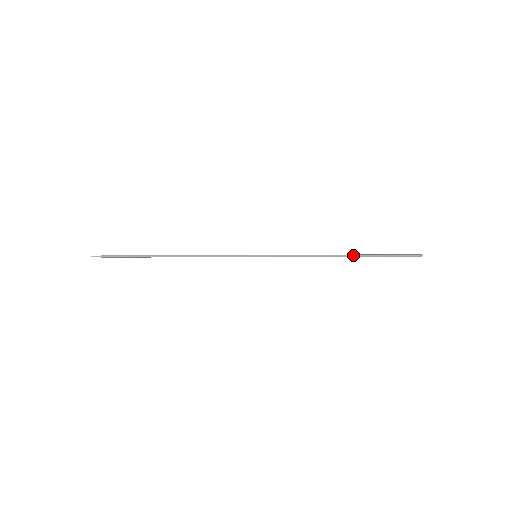
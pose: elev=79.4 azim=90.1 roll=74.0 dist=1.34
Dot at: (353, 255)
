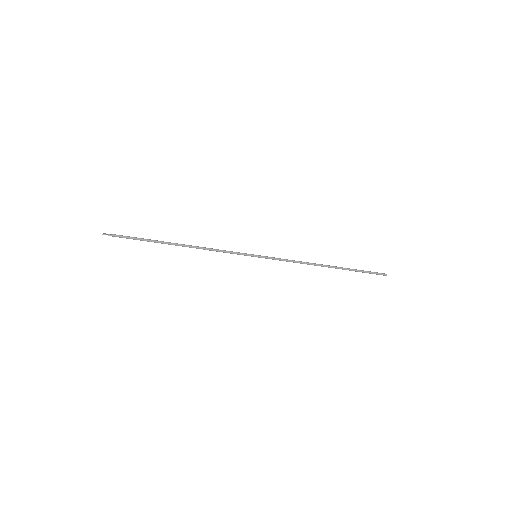
Dot at: (335, 267)
